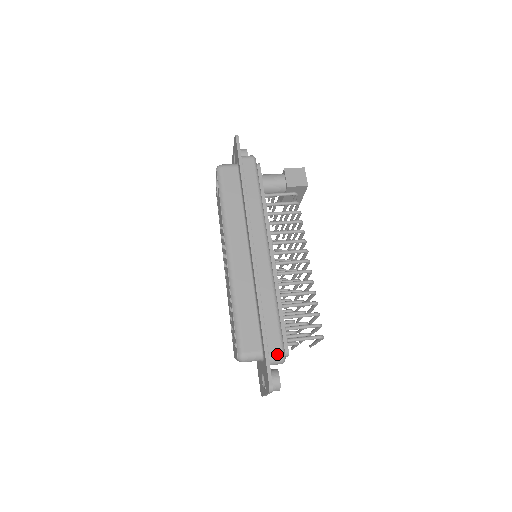
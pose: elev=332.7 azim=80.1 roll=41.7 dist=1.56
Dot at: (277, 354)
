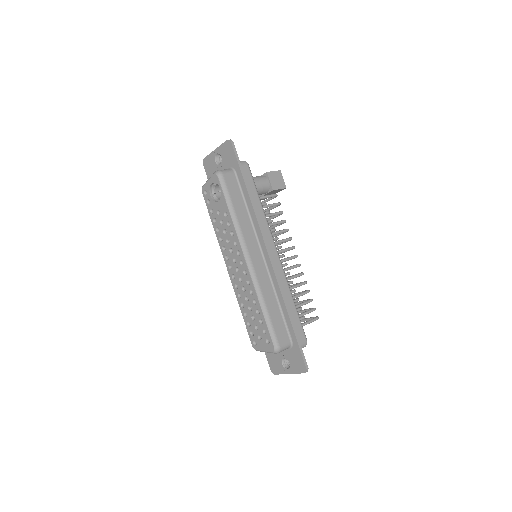
Dot at: (303, 341)
